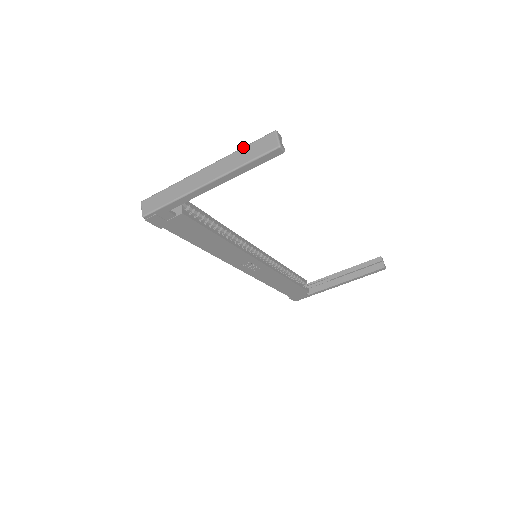
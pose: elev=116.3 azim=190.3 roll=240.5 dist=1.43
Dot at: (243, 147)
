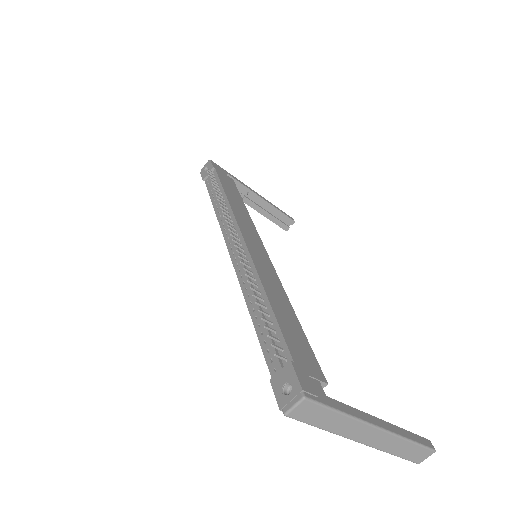
Dot at: (414, 443)
